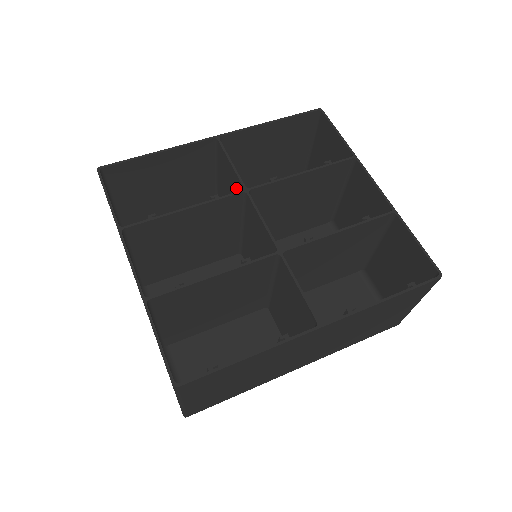
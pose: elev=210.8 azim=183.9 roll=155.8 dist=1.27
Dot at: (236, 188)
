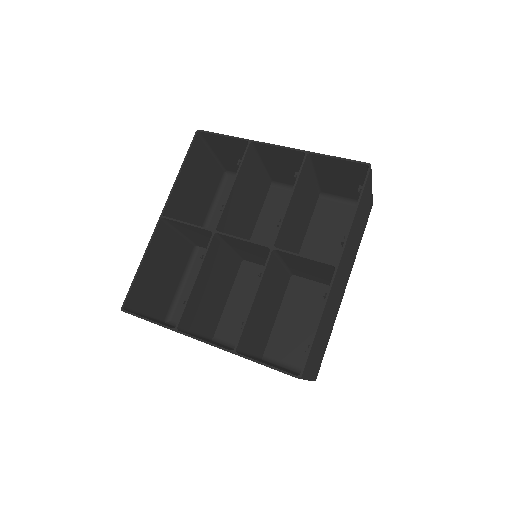
Dot at: (205, 234)
